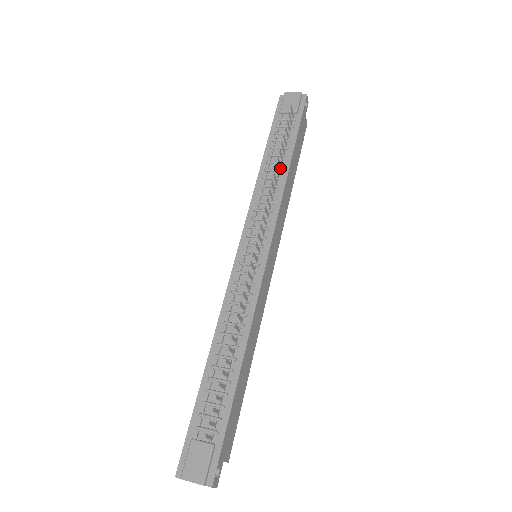
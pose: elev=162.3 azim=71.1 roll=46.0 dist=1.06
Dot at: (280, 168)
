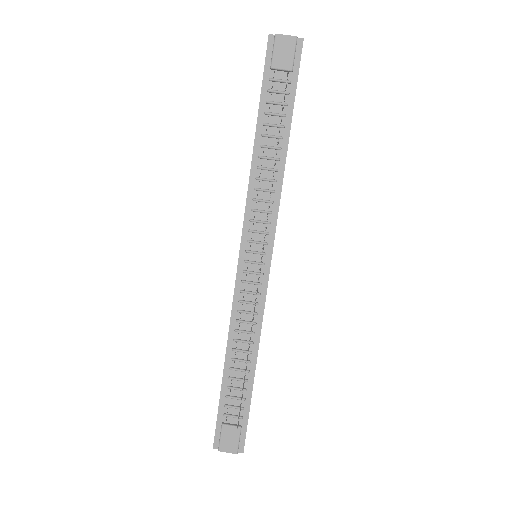
Dot at: (276, 155)
